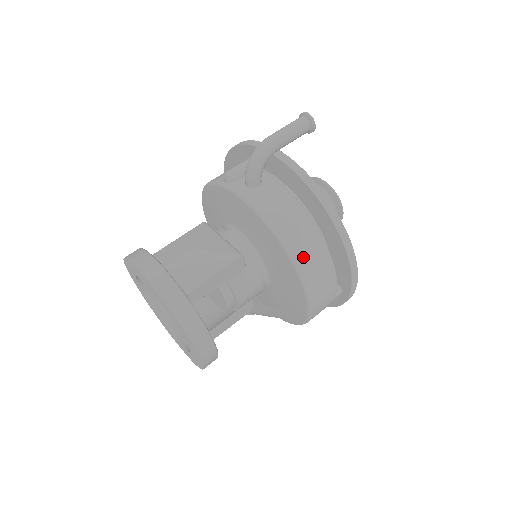
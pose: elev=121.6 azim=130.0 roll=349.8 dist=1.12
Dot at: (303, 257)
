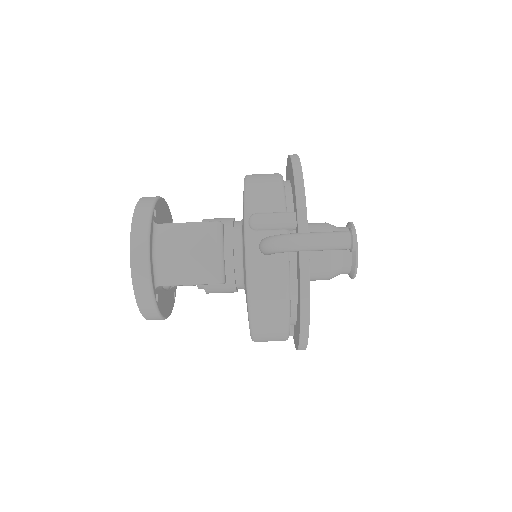
Dot at: (261, 329)
